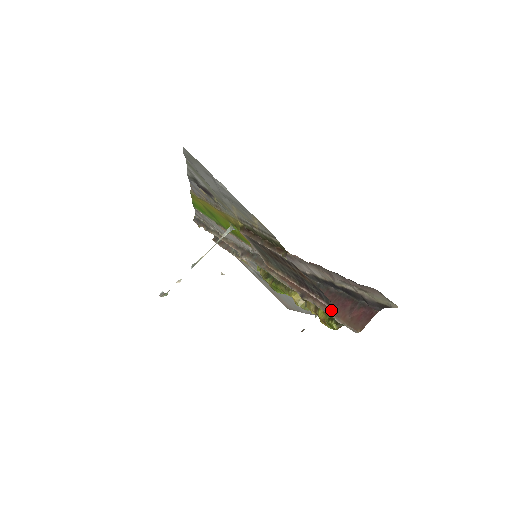
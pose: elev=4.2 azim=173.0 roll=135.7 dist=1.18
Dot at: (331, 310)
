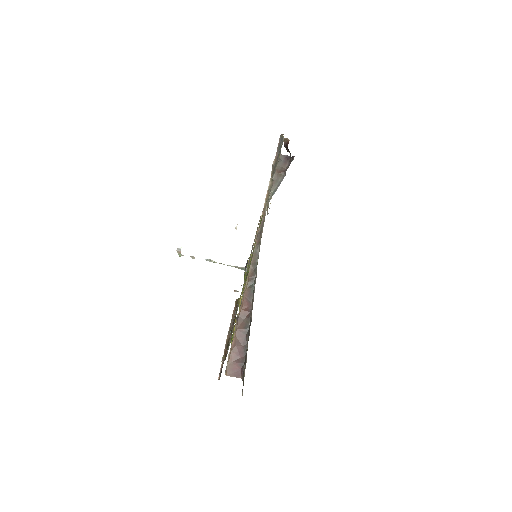
Dot at: (233, 348)
